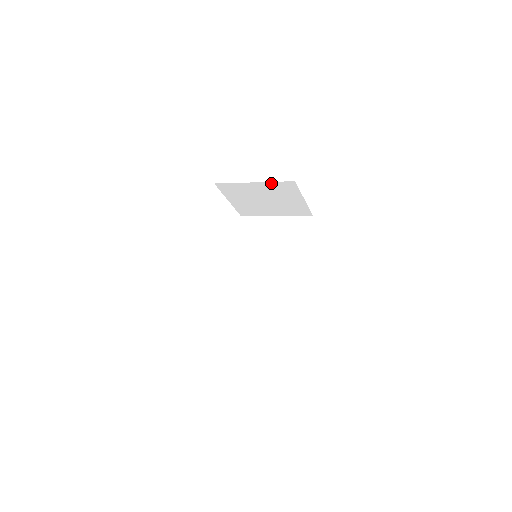
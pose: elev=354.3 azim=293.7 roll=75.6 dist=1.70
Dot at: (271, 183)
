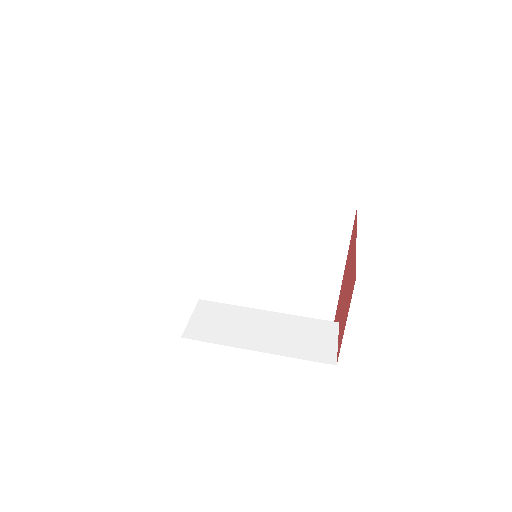
Dot at: occluded
